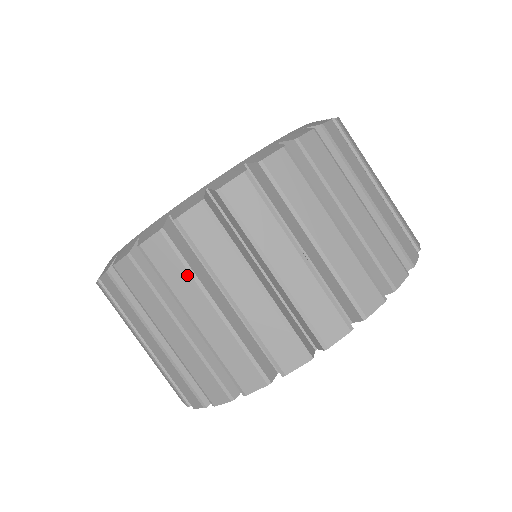
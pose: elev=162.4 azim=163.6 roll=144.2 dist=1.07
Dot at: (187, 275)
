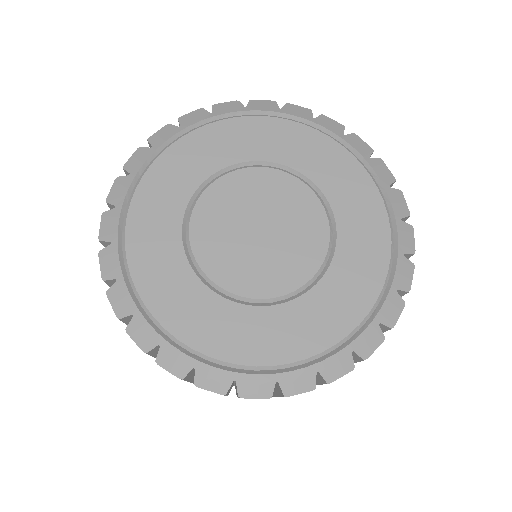
Dot at: occluded
